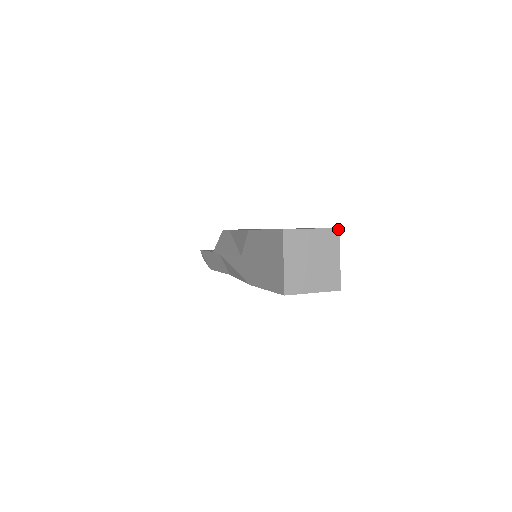
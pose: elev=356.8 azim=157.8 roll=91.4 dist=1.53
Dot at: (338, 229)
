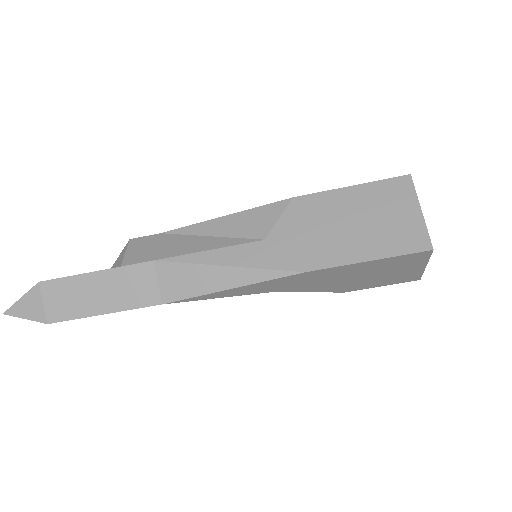
Dot at: occluded
